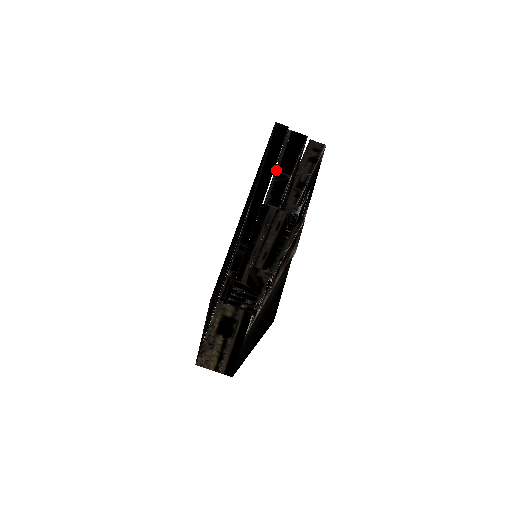
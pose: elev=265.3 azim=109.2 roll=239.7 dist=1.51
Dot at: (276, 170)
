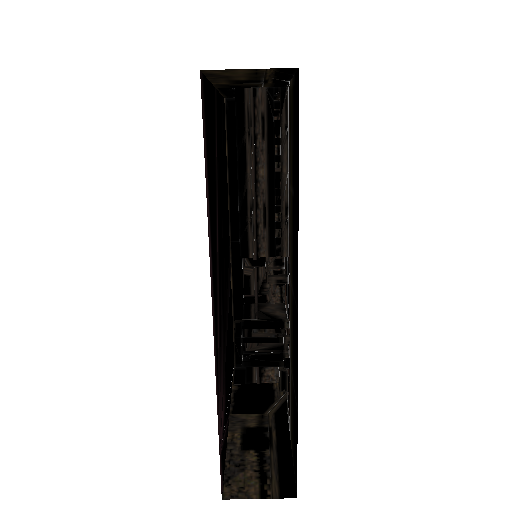
Dot at: occluded
